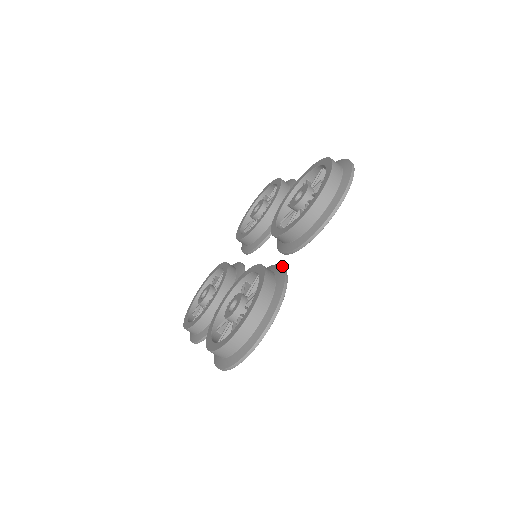
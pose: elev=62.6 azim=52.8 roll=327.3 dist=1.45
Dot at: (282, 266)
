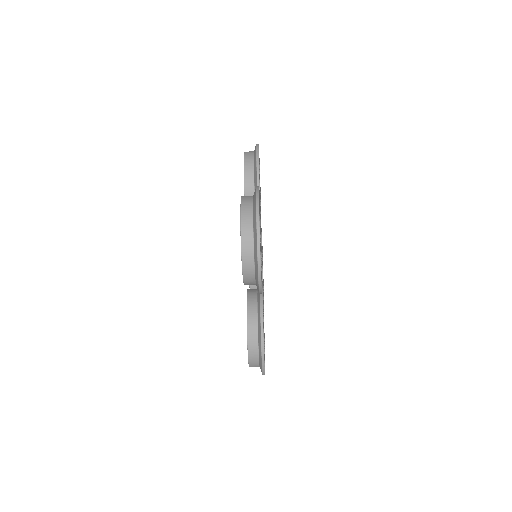
Dot at: (260, 300)
